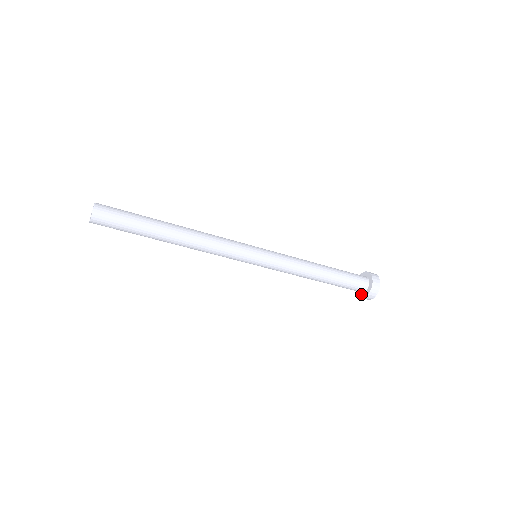
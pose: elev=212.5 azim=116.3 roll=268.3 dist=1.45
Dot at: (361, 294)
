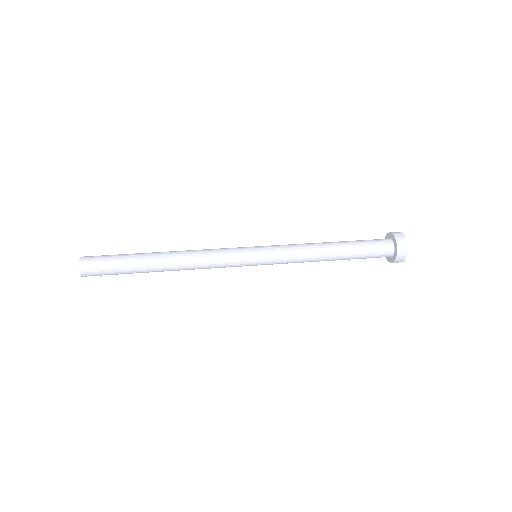
Dot at: occluded
